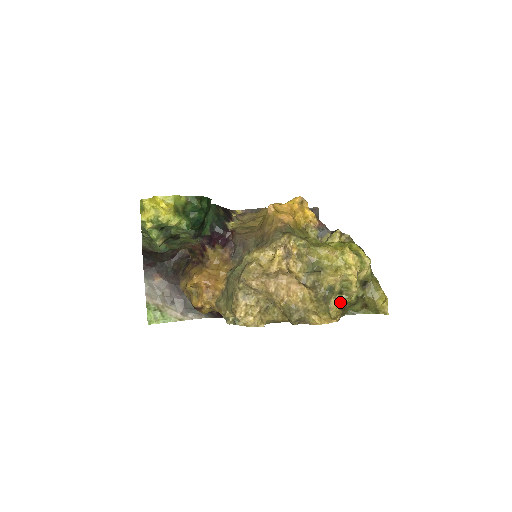
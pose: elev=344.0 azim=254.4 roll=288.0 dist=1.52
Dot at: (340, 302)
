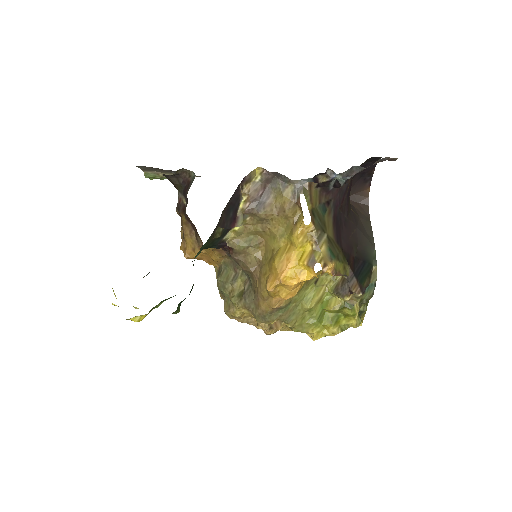
Dot at: occluded
